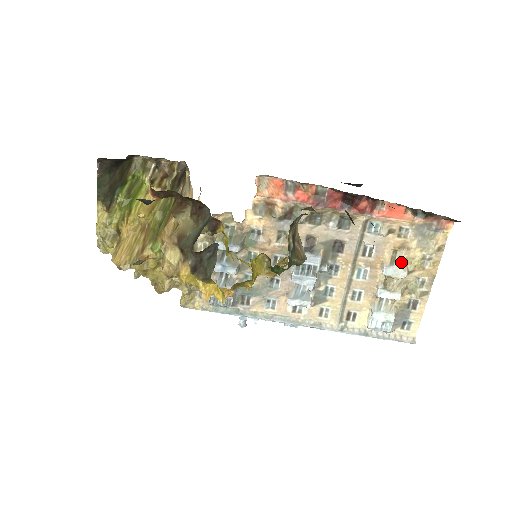
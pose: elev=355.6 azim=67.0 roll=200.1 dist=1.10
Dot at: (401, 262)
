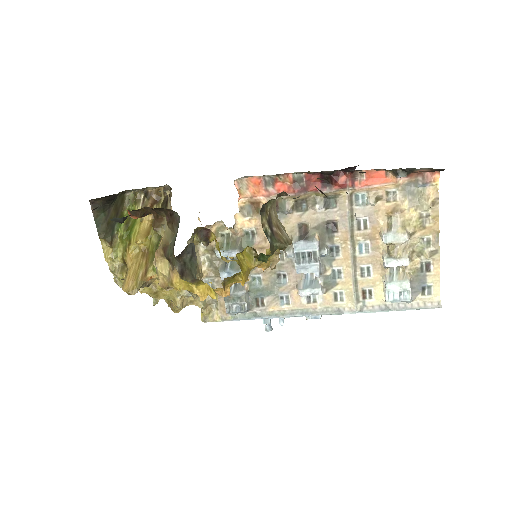
Dot at: (398, 226)
